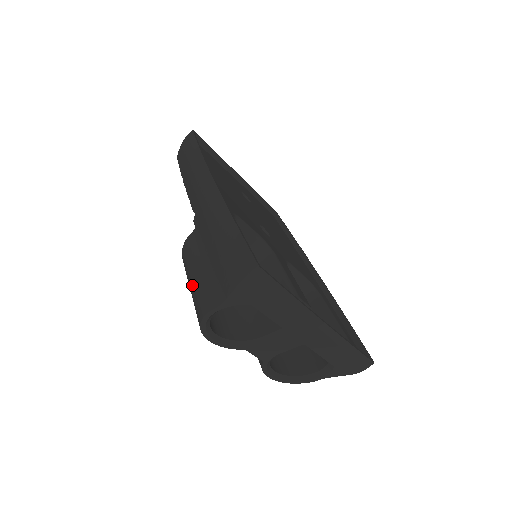
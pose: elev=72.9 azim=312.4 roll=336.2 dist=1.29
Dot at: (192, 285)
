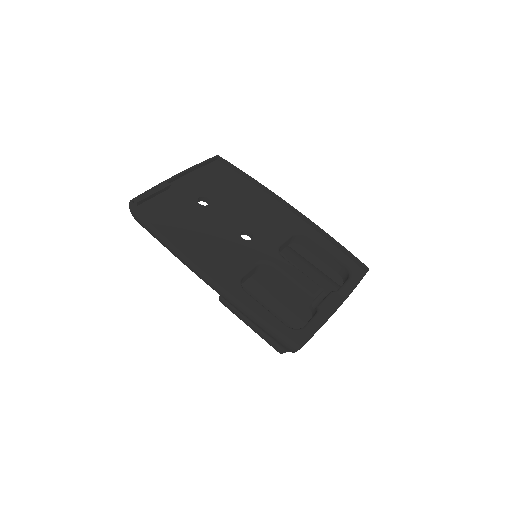
Dot at: occluded
